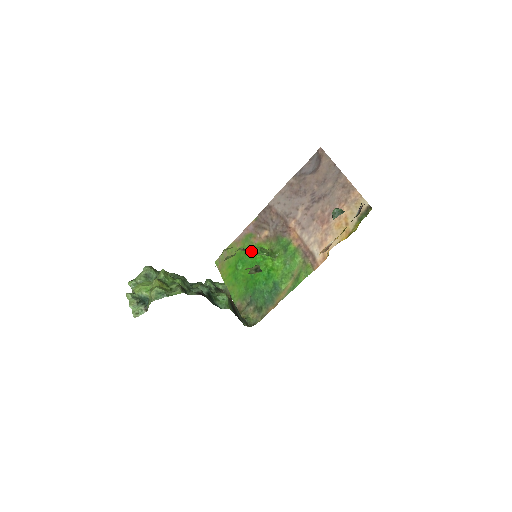
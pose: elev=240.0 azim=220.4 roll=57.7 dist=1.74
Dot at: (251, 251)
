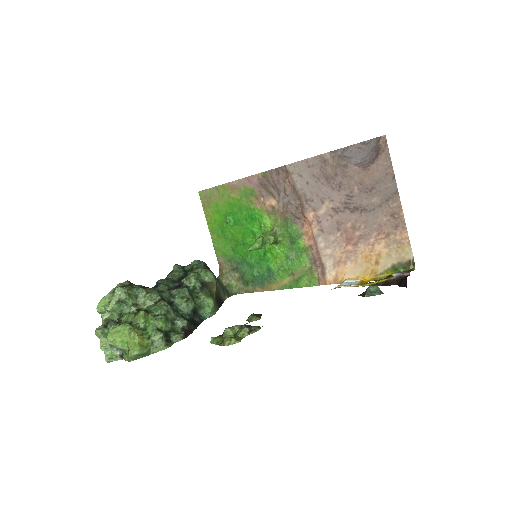
Dot at: (251, 249)
